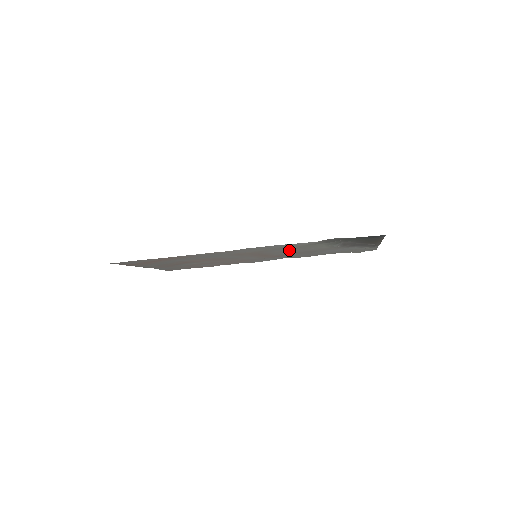
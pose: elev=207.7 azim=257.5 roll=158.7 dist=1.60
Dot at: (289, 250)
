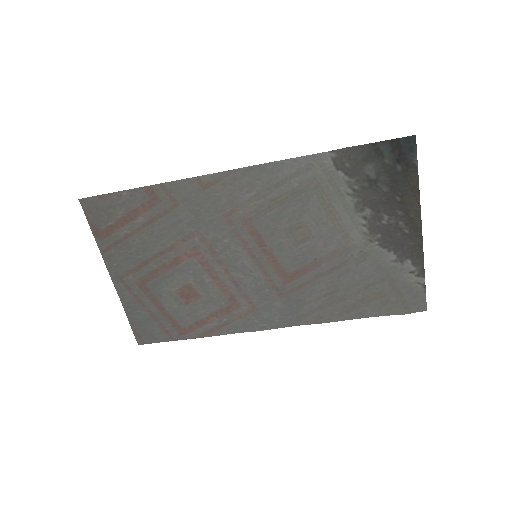
Dot at: (299, 227)
